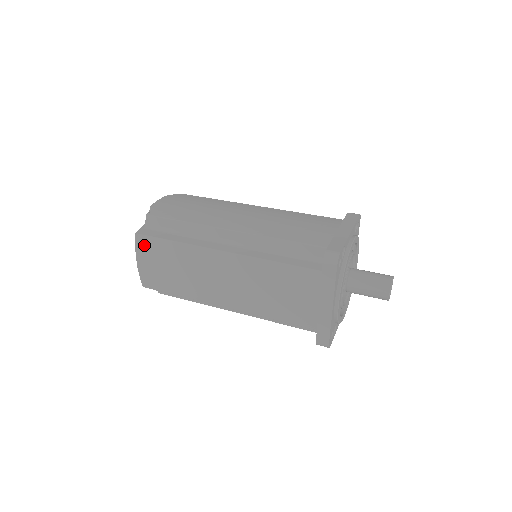
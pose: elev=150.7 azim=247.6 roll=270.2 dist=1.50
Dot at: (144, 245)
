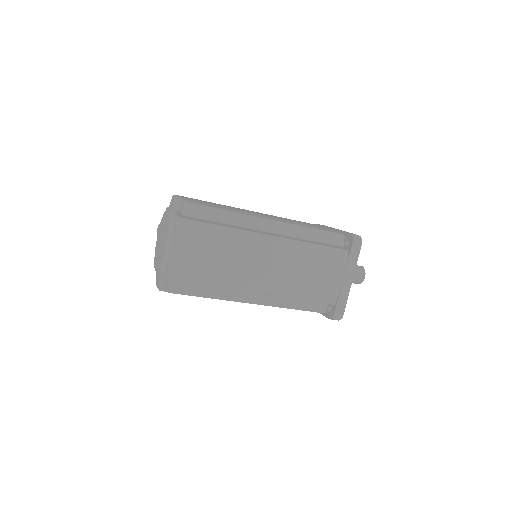
Dot at: (189, 230)
